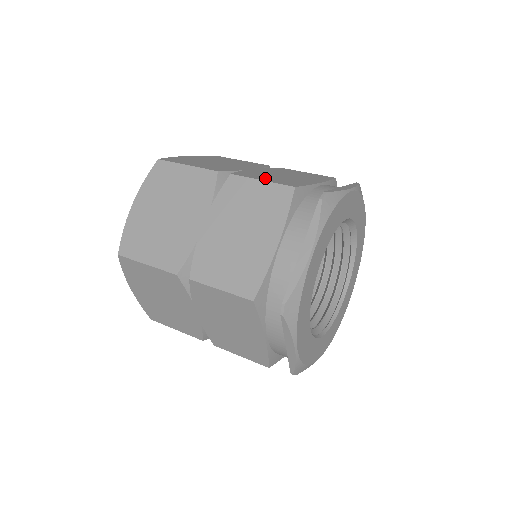
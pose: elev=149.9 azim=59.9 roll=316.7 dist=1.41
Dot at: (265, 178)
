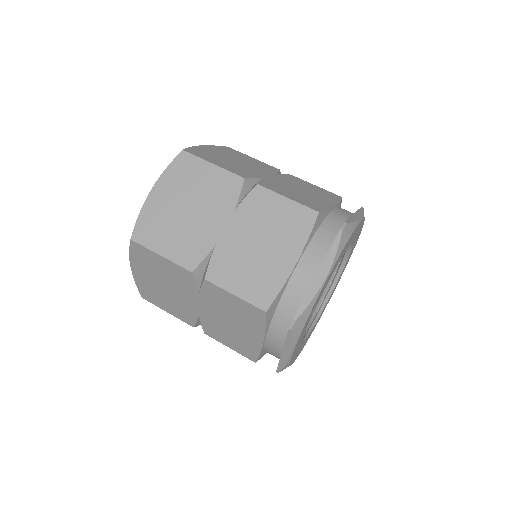
Dot at: (289, 194)
